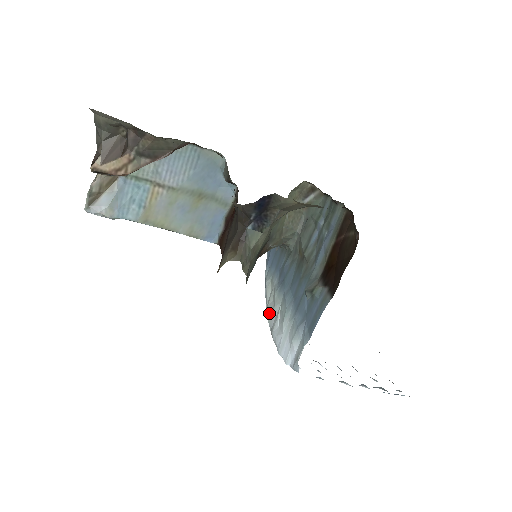
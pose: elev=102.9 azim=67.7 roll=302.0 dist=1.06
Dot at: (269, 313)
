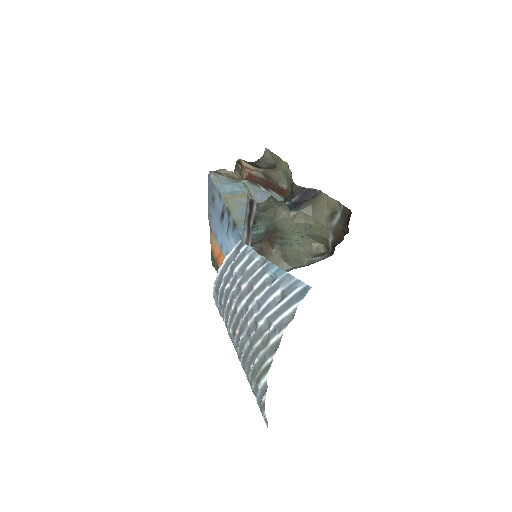
Dot at: occluded
